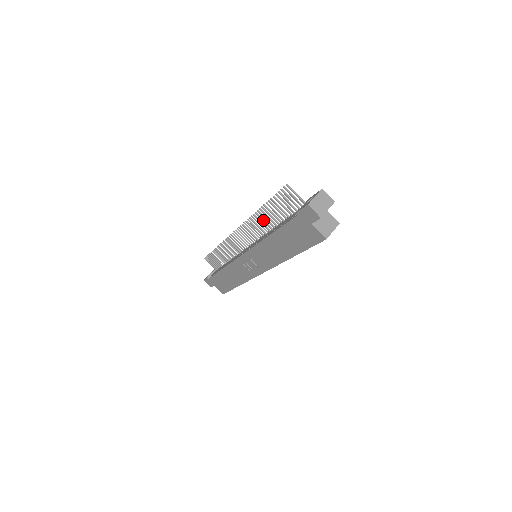
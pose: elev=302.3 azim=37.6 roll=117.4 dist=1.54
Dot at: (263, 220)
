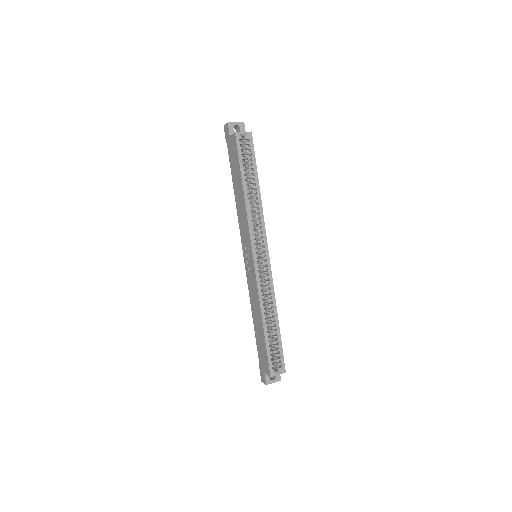
Dot at: occluded
